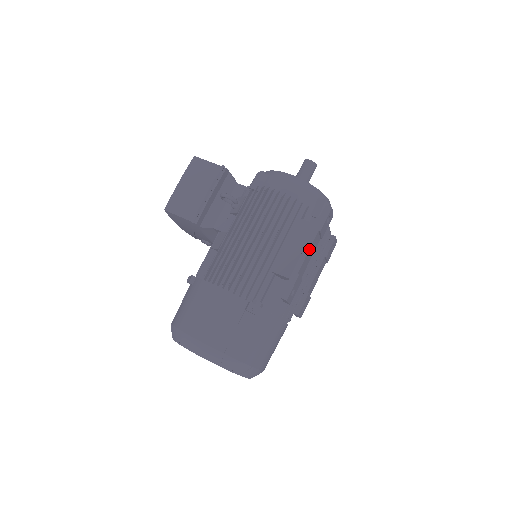
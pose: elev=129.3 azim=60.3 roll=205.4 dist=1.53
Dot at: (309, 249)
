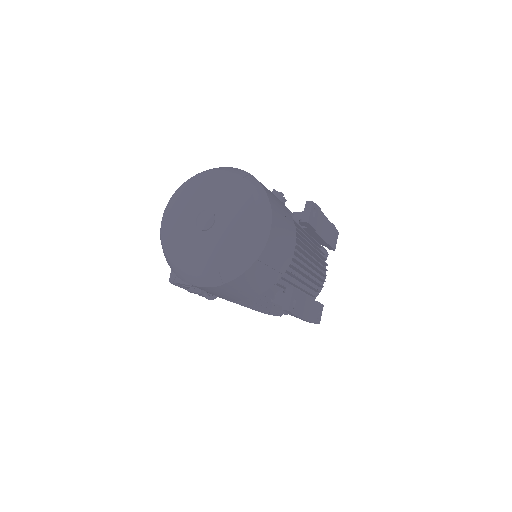
Dot at: (326, 218)
